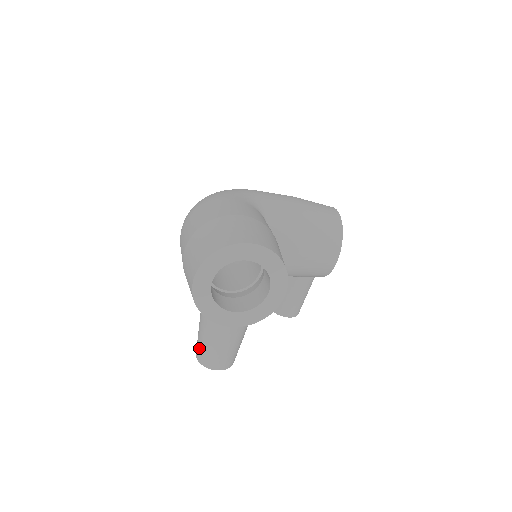
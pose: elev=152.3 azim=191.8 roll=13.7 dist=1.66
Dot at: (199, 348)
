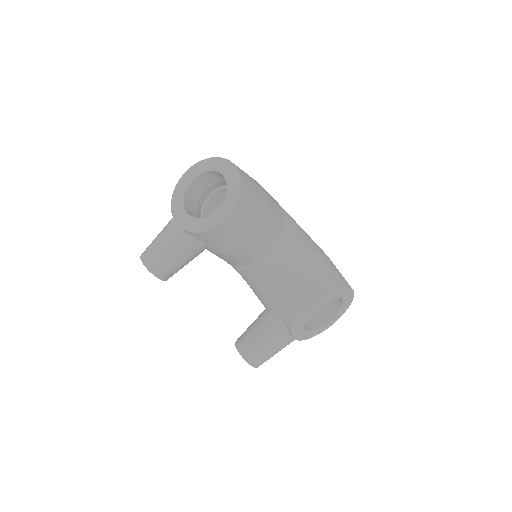
Dot at: occluded
